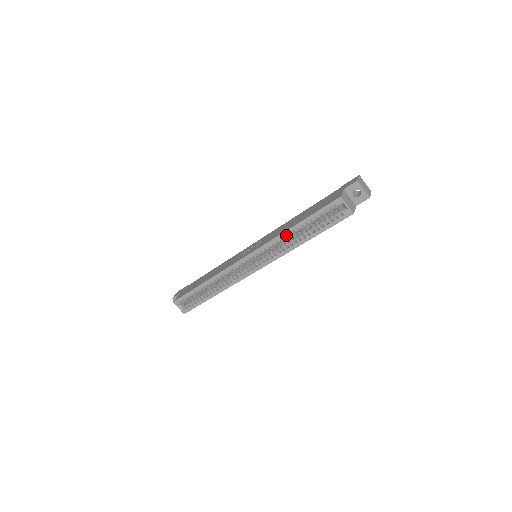
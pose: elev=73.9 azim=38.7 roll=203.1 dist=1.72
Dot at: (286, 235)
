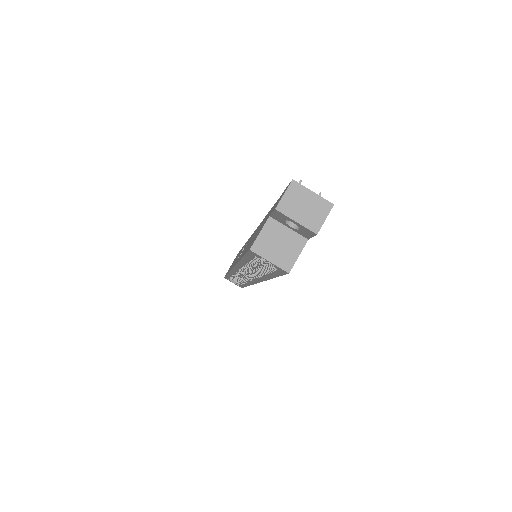
Dot at: (243, 266)
